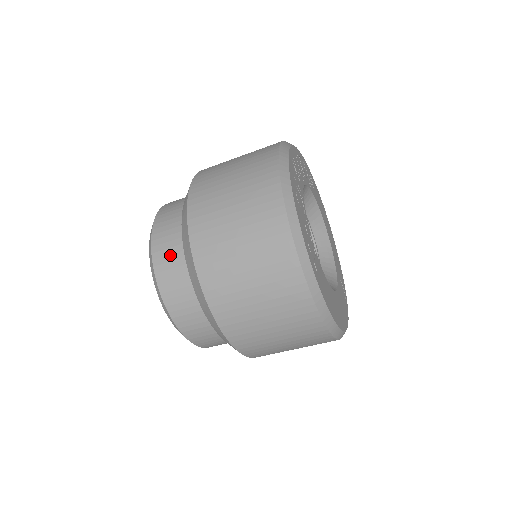
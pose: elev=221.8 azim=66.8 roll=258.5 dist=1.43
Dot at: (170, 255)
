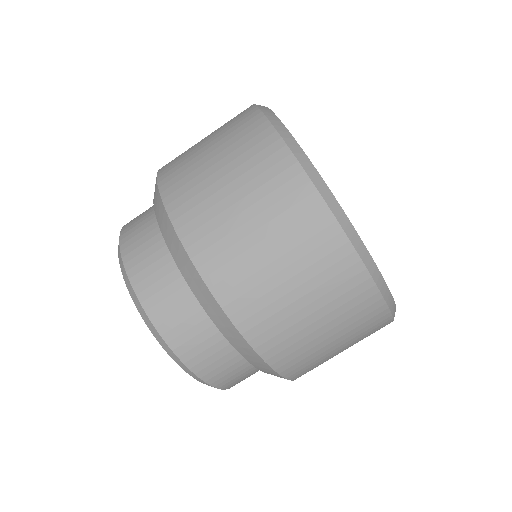
Dot at: occluded
